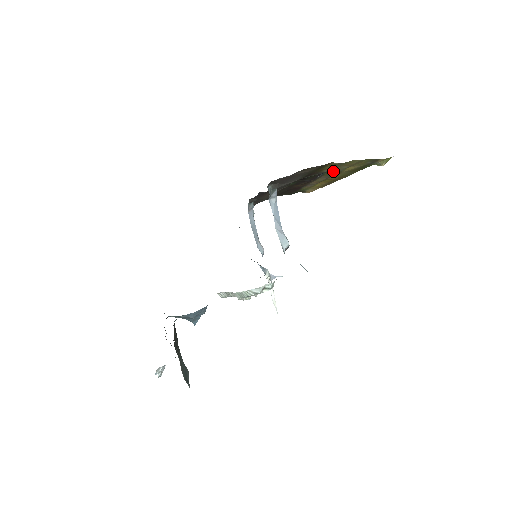
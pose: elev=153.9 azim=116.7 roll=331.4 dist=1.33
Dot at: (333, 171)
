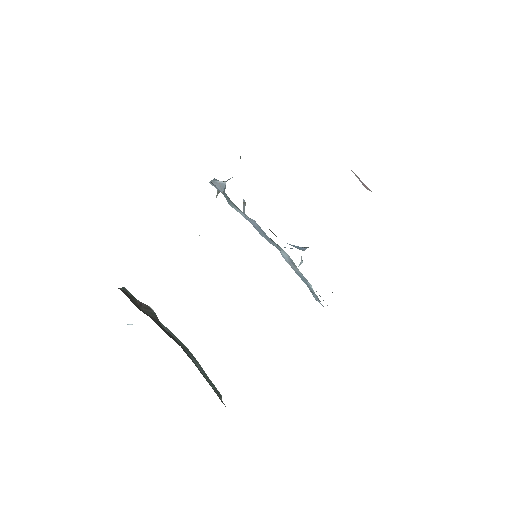
Dot at: occluded
